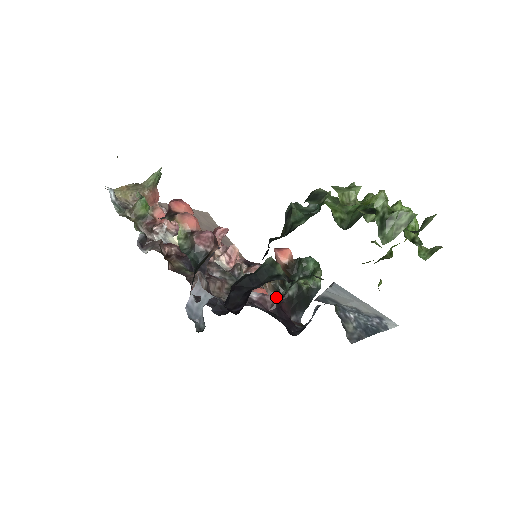
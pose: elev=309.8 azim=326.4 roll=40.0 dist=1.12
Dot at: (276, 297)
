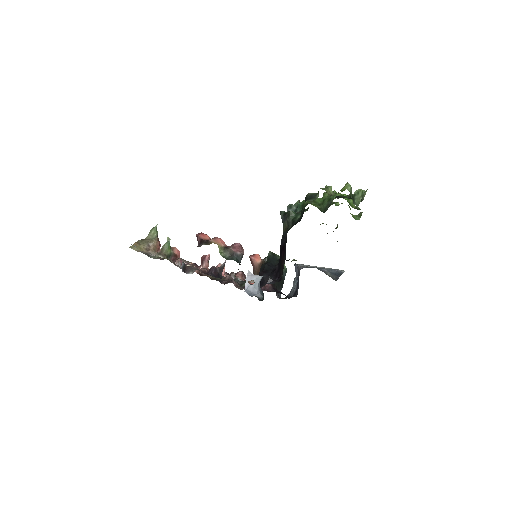
Dot at: occluded
